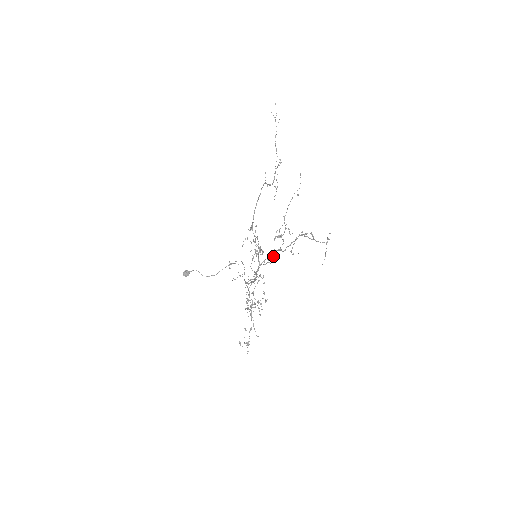
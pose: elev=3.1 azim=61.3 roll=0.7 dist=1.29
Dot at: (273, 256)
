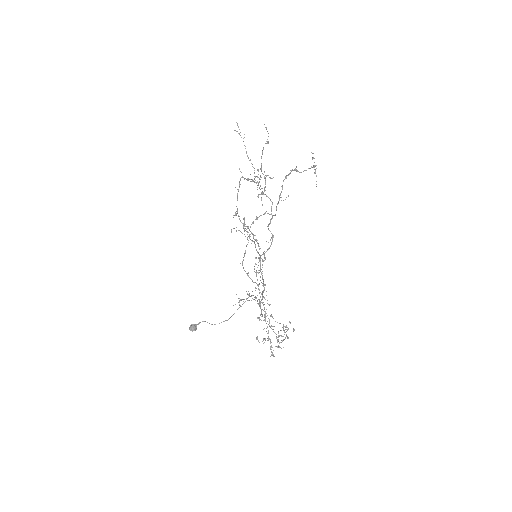
Dot at: occluded
